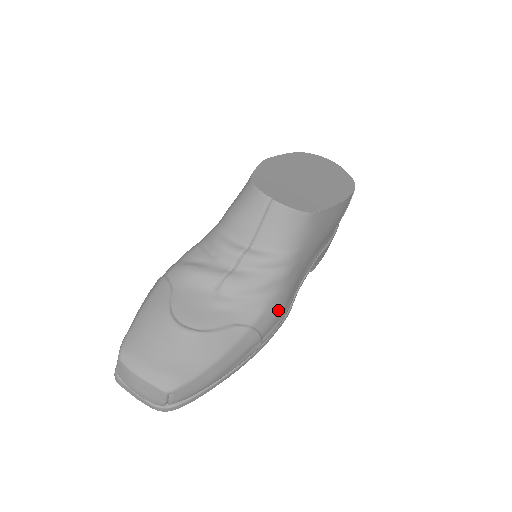
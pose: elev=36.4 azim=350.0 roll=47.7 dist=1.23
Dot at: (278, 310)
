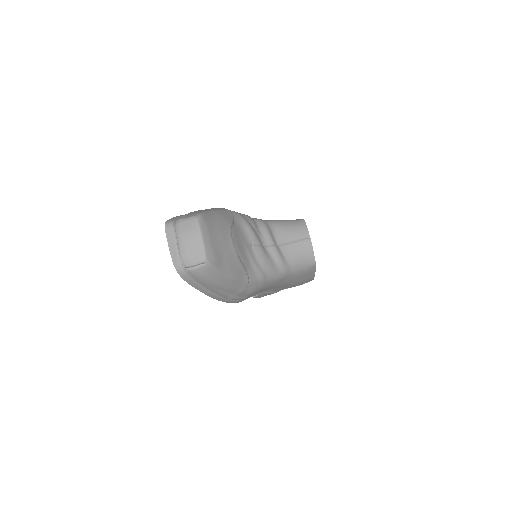
Dot at: (256, 290)
